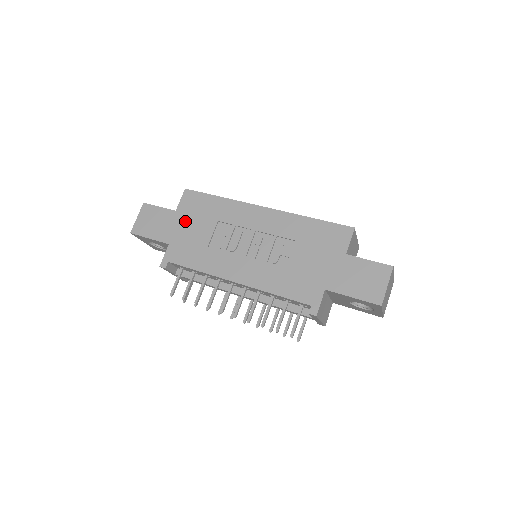
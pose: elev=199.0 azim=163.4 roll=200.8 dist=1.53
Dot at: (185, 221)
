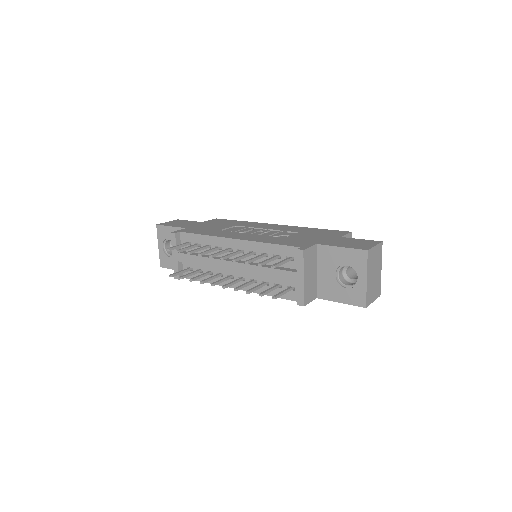
Dot at: (207, 224)
